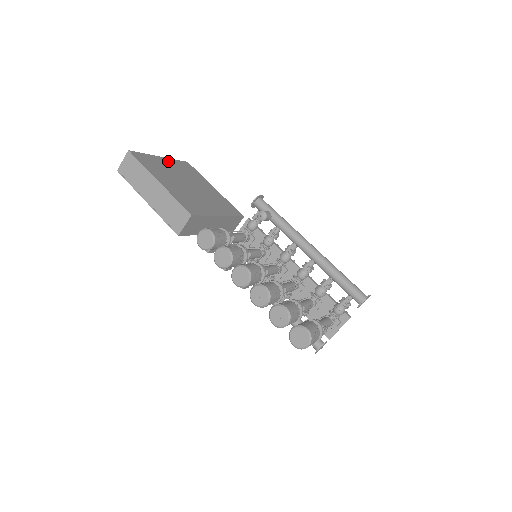
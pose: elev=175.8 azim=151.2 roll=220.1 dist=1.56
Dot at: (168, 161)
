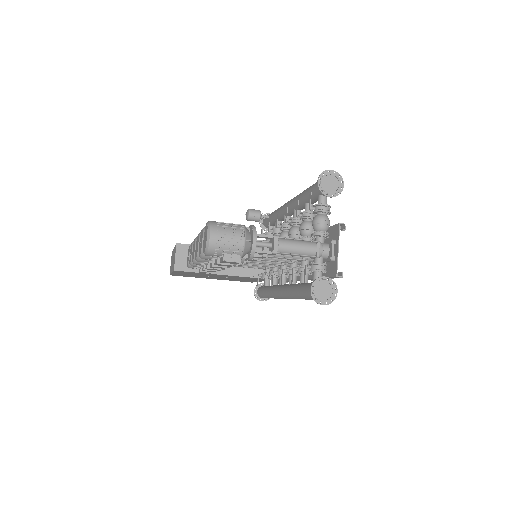
Dot at: occluded
